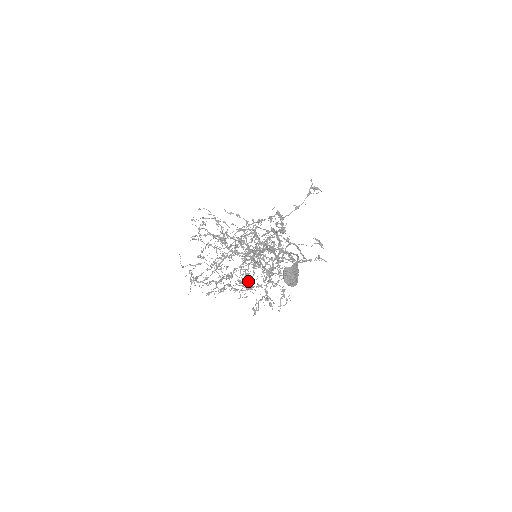
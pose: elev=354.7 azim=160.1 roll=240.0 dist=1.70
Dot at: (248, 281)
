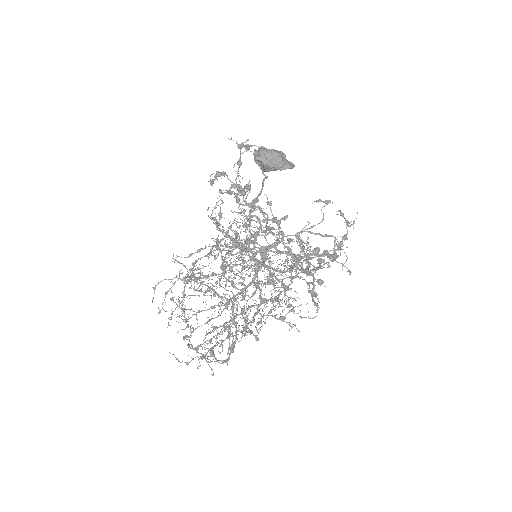
Dot at: (291, 309)
